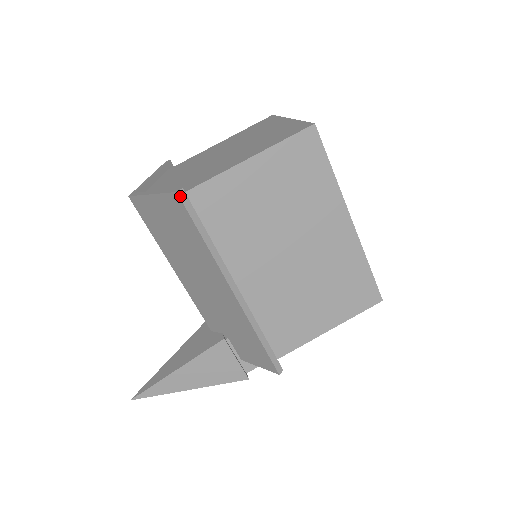
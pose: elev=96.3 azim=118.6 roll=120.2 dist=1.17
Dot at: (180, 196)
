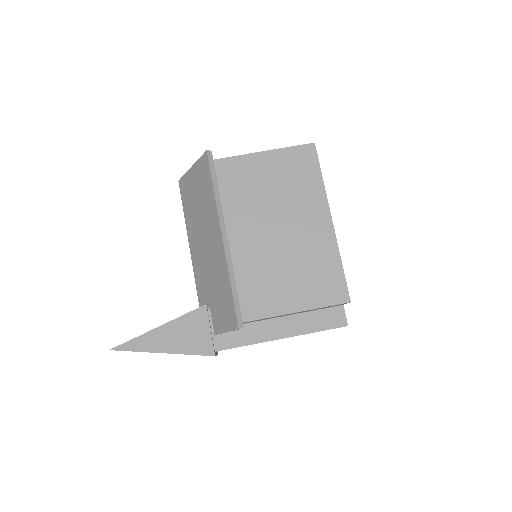
Dot at: (208, 154)
